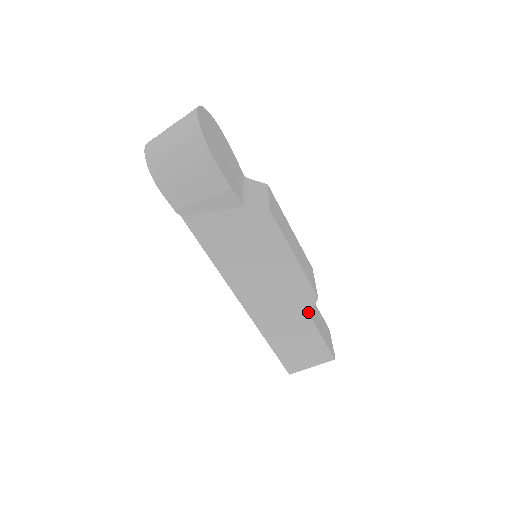
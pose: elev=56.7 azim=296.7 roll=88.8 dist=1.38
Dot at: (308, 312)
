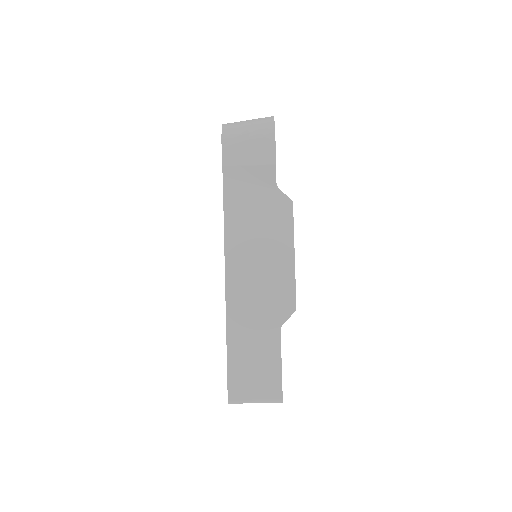
Dot at: (281, 323)
